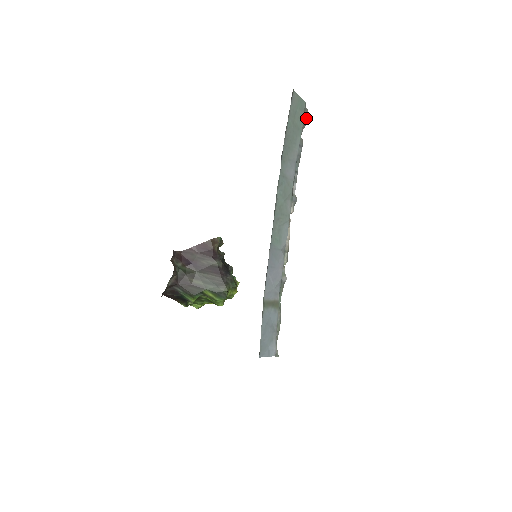
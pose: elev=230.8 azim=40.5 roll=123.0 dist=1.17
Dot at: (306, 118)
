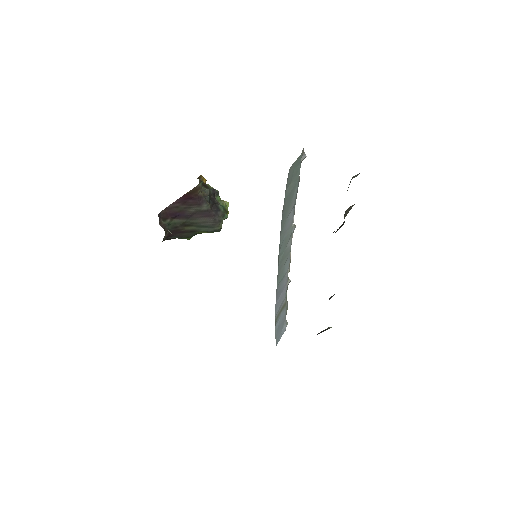
Dot at: (302, 157)
